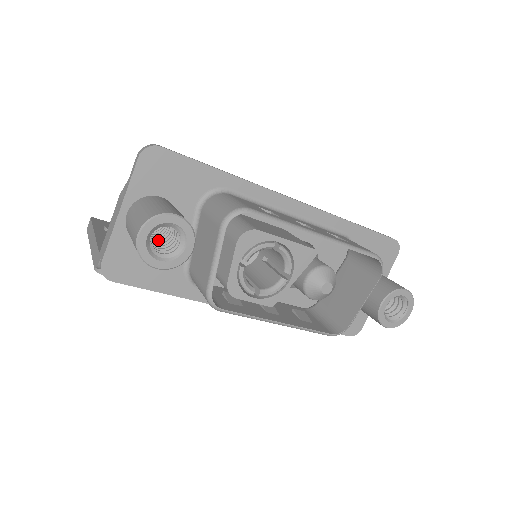
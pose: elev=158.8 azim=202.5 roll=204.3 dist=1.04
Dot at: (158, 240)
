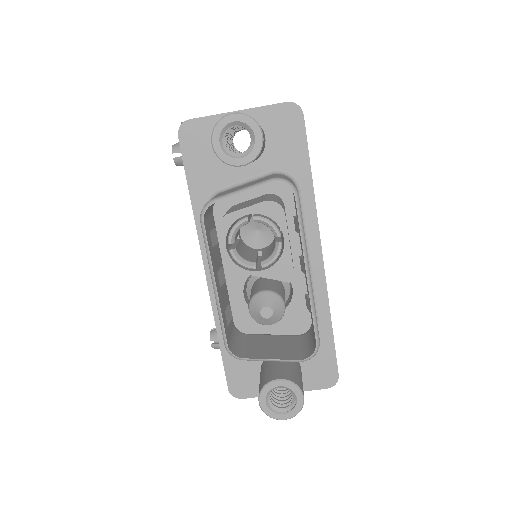
Dot at: occluded
